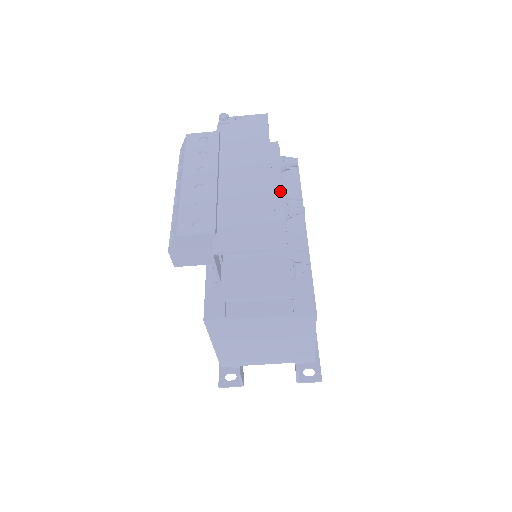
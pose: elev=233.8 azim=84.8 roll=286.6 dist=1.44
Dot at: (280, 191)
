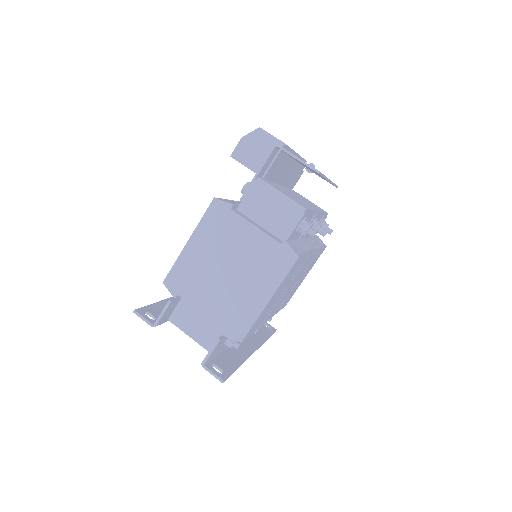
Dot at: occluded
